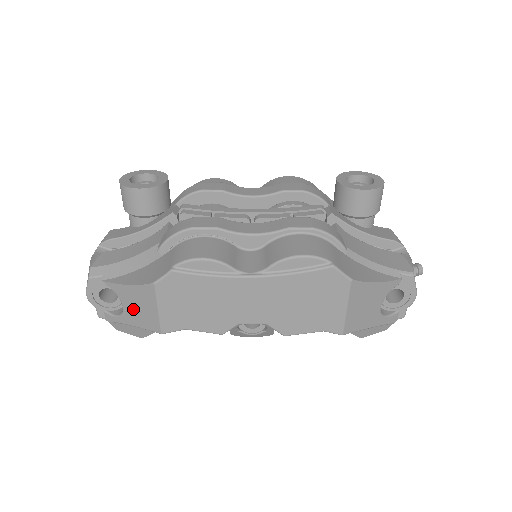
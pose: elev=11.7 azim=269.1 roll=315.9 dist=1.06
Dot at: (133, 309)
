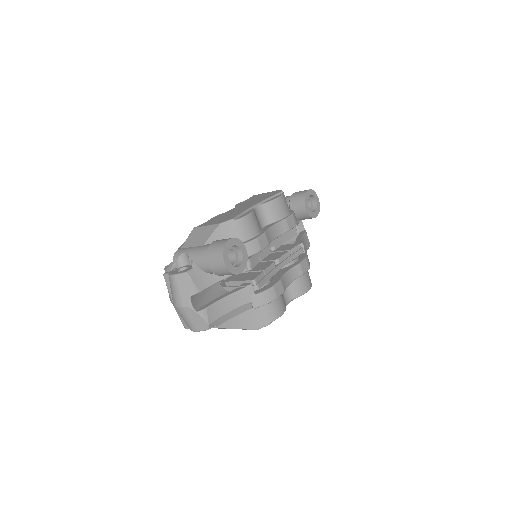
Dot at: occluded
